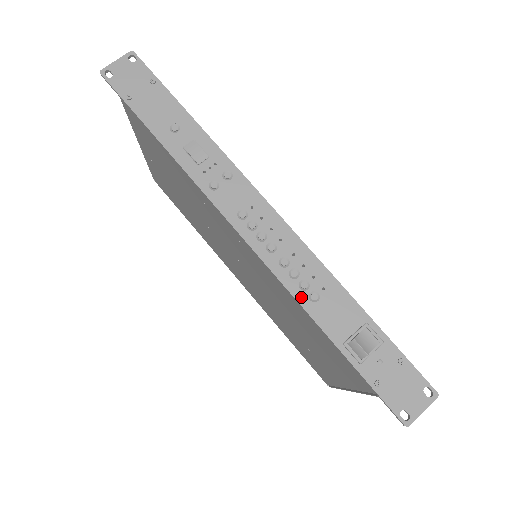
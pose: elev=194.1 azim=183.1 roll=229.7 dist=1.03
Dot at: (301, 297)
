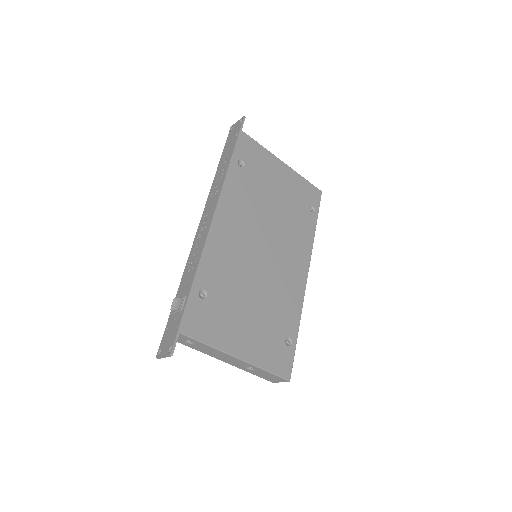
Dot at: (187, 267)
